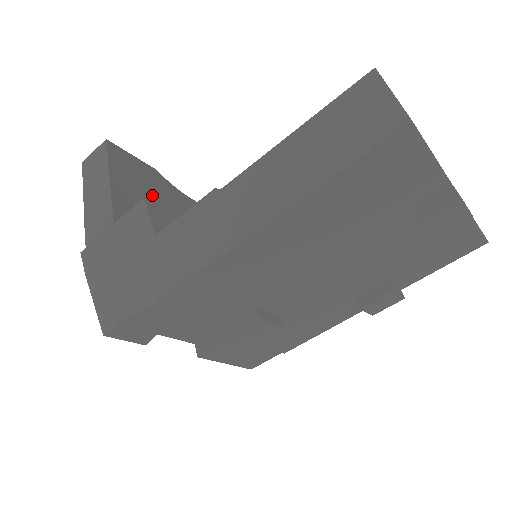
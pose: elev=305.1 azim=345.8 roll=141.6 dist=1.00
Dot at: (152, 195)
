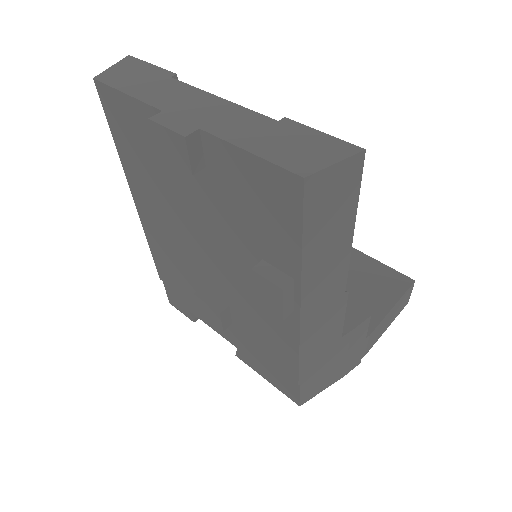
Dot at: occluded
